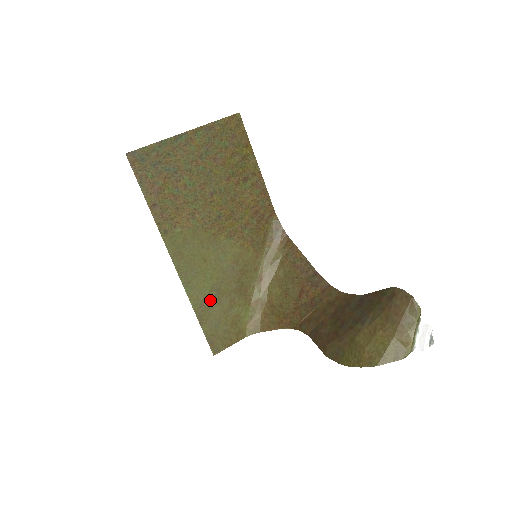
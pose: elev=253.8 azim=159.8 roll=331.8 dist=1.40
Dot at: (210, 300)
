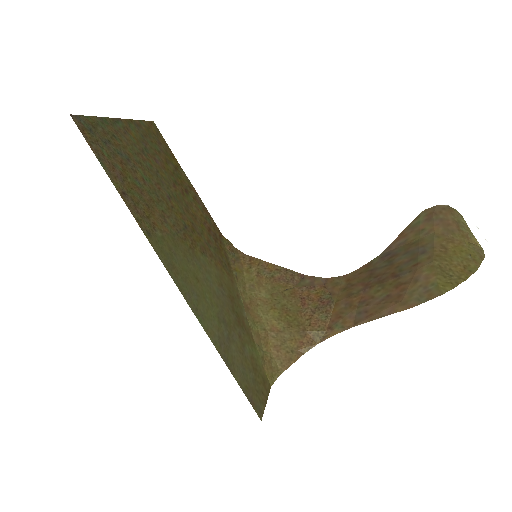
Dot at: (224, 336)
